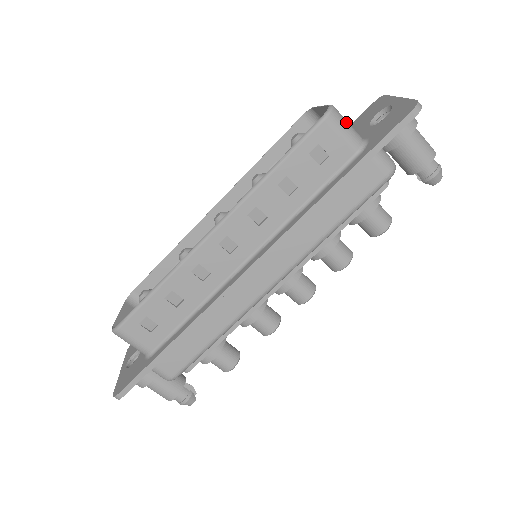
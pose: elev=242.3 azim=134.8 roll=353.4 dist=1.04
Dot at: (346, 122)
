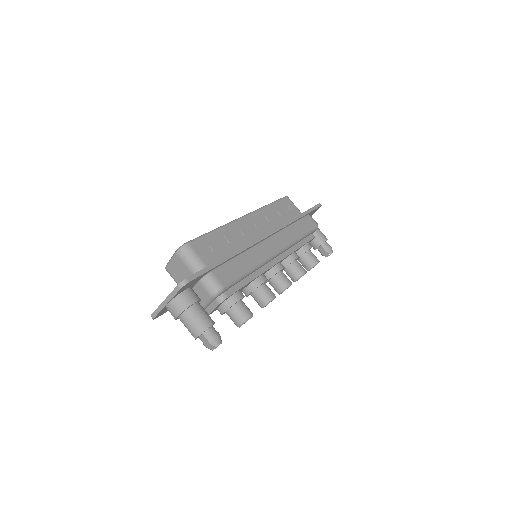
Dot at: occluded
